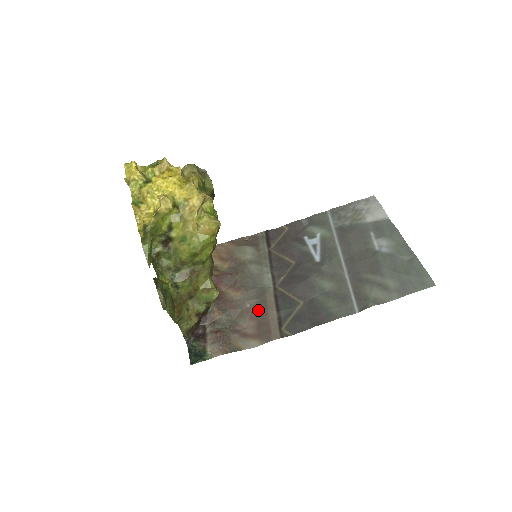
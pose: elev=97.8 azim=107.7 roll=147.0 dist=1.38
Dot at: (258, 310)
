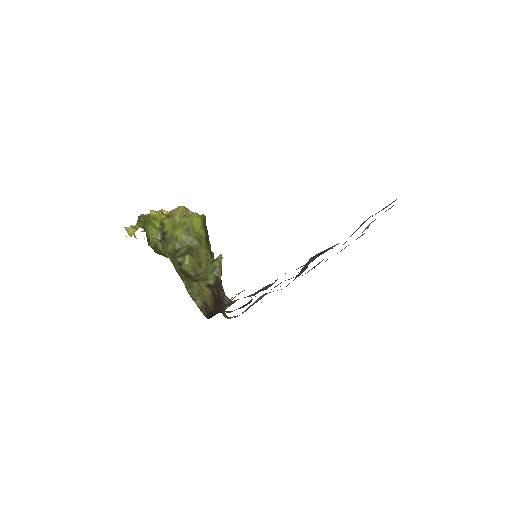
Dot at: occluded
